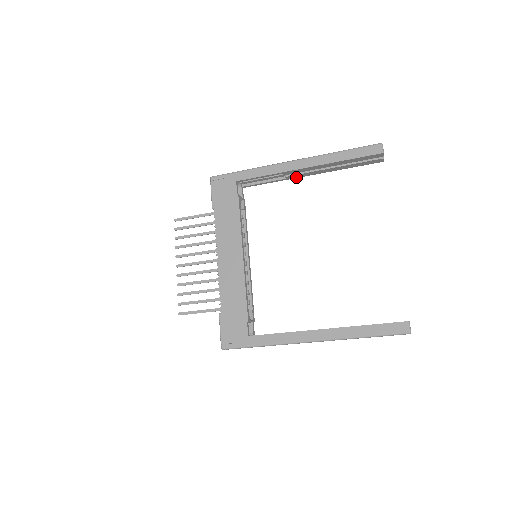
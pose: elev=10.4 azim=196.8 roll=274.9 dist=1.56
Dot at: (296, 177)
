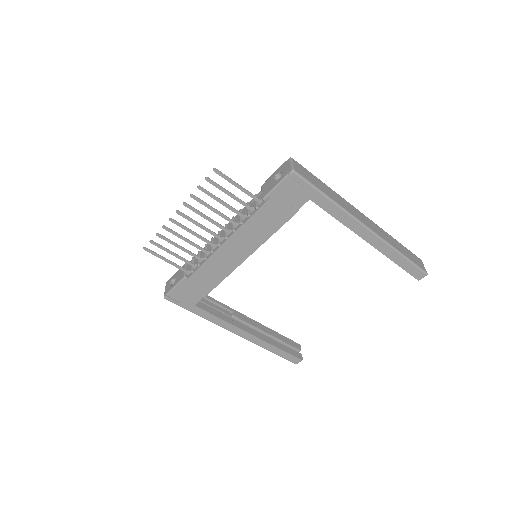
Dot at: occluded
